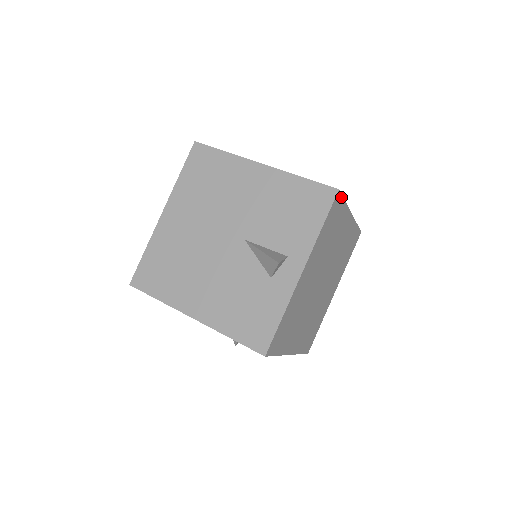
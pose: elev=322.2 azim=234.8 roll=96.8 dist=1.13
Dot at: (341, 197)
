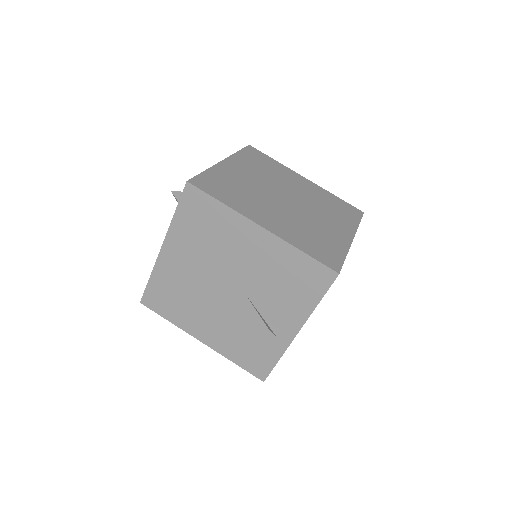
Dot at: (341, 267)
